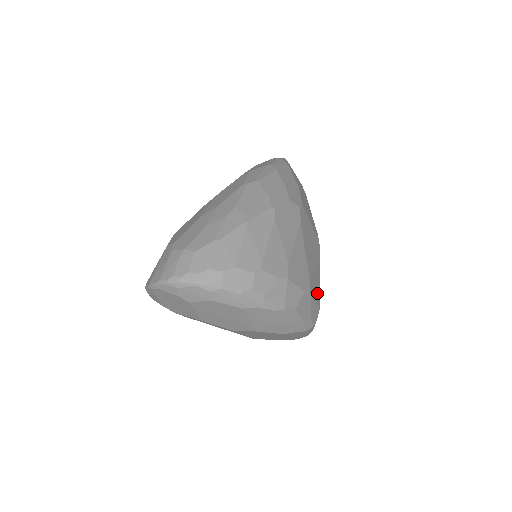
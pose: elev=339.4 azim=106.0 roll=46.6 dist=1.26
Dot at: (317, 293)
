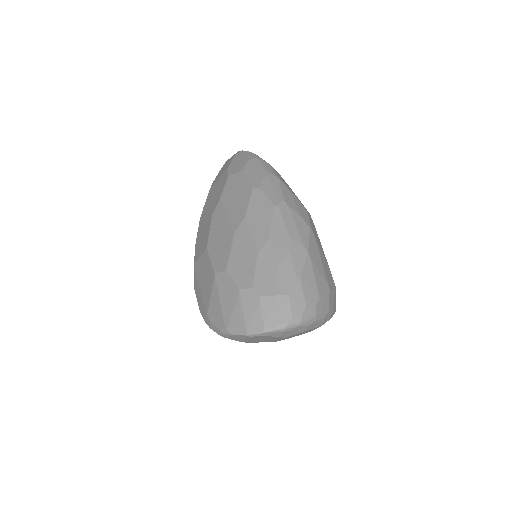
Dot at: occluded
